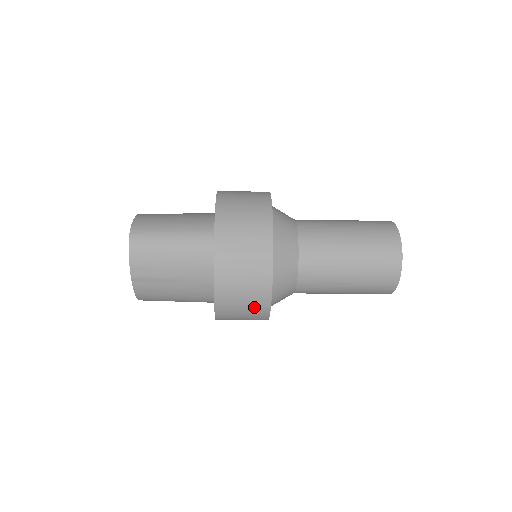
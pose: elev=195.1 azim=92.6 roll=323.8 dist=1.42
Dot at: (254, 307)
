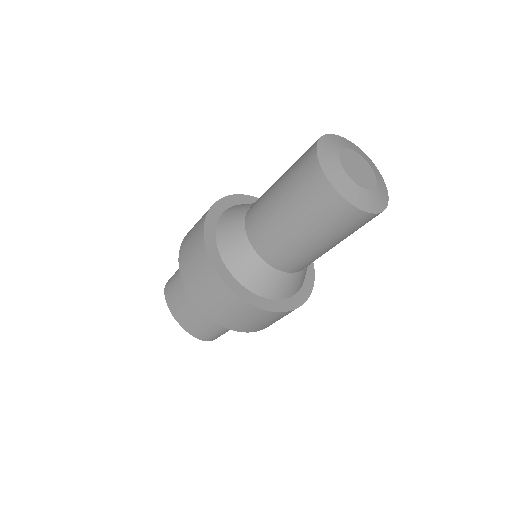
Dot at: (220, 295)
